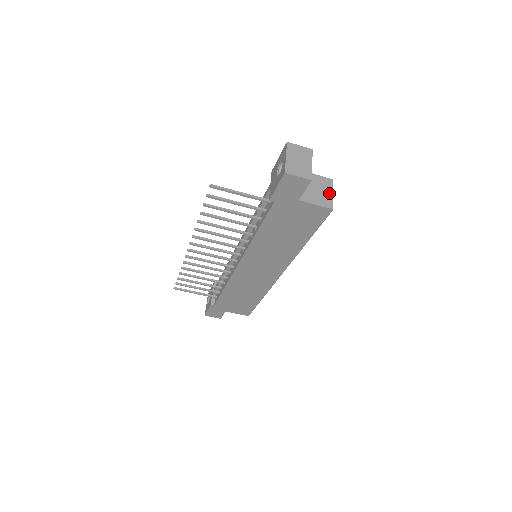
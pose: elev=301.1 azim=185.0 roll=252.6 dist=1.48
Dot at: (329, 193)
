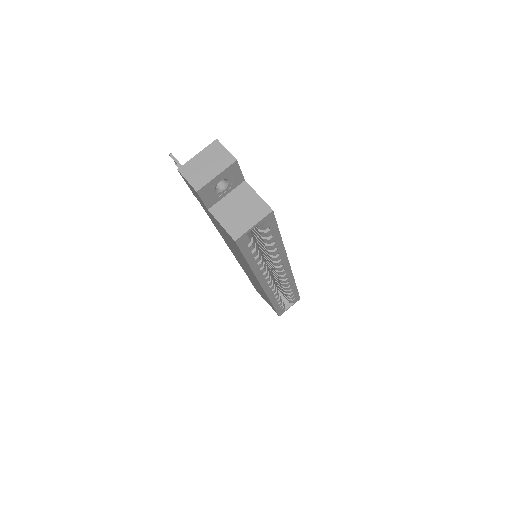
Dot at: (250, 222)
